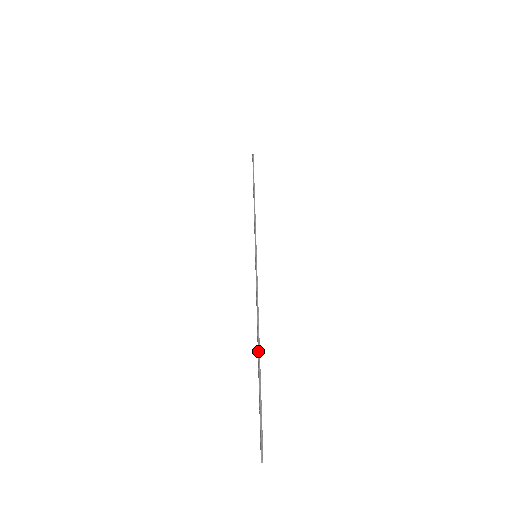
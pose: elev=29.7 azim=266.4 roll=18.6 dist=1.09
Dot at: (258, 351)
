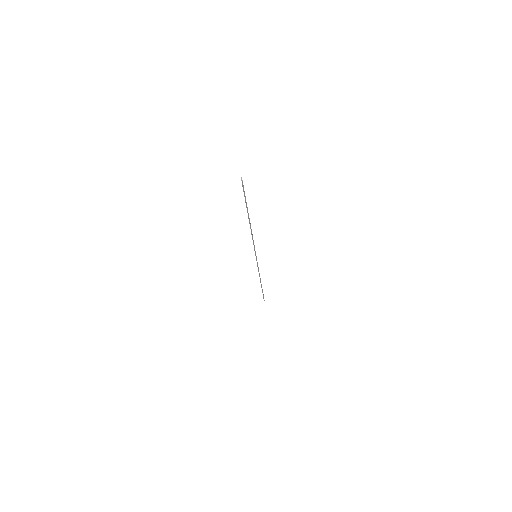
Dot at: occluded
